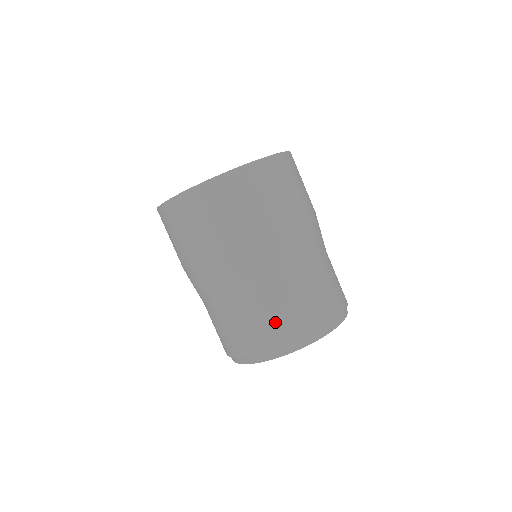
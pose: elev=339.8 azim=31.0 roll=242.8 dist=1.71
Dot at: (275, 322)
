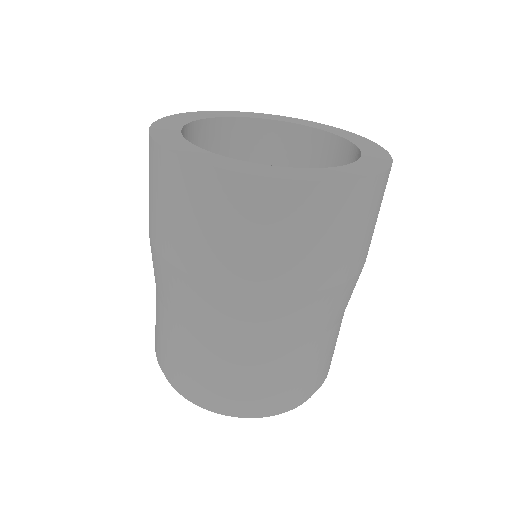
Dot at: (195, 371)
